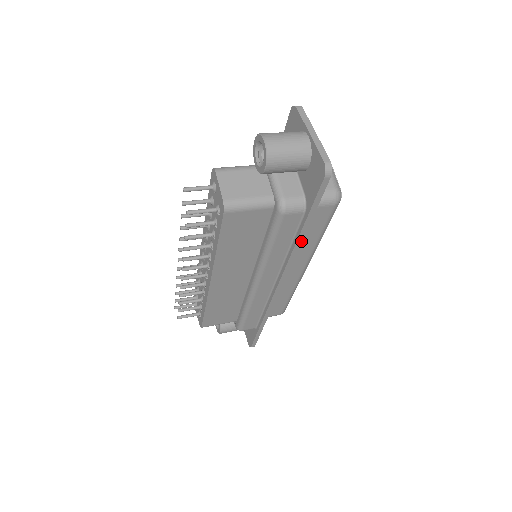
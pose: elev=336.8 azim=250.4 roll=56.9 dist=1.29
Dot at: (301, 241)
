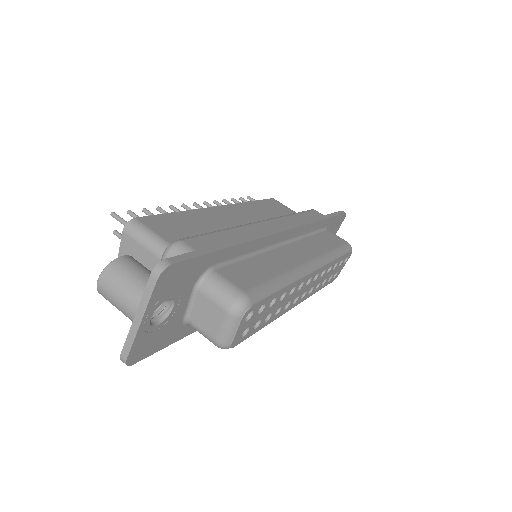
Dot at: occluded
